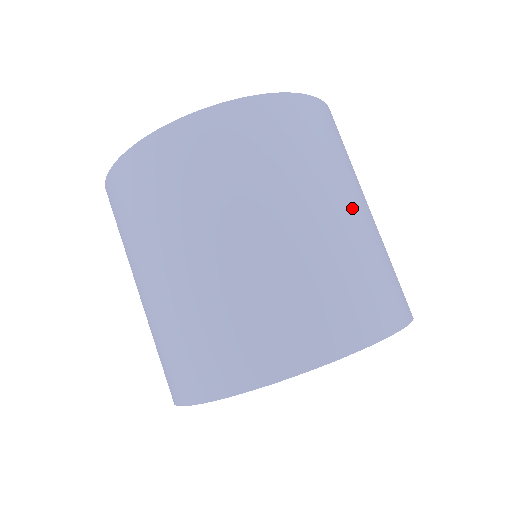
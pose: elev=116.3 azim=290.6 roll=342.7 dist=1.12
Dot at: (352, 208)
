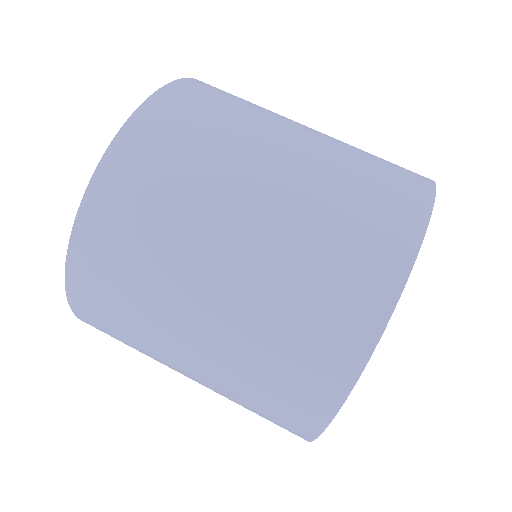
Dot at: (294, 141)
